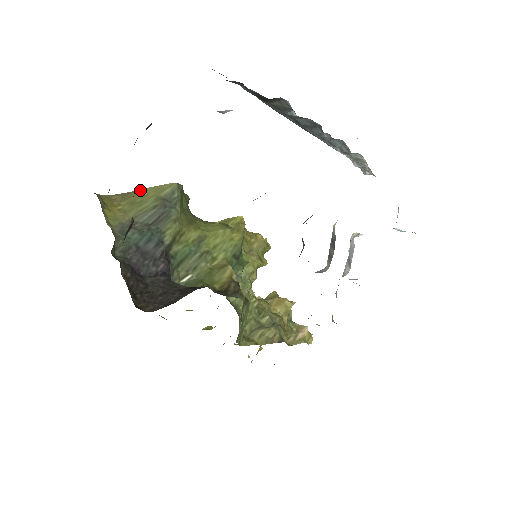
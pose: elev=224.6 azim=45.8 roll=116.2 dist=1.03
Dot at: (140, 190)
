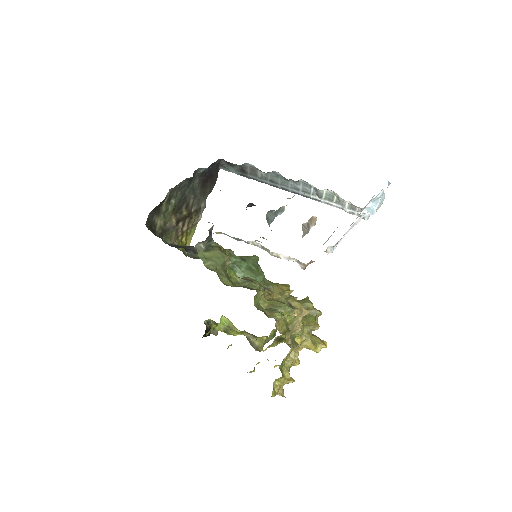
Dot at: occluded
